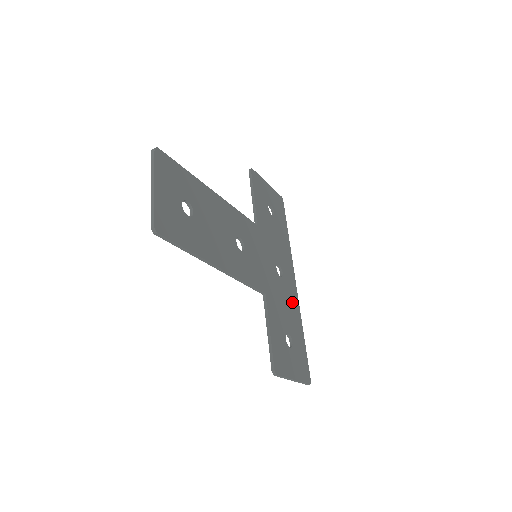
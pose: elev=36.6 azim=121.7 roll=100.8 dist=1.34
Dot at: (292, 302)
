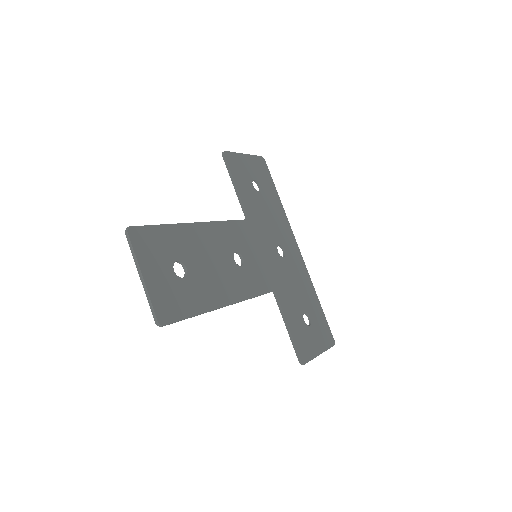
Dot at: (301, 275)
